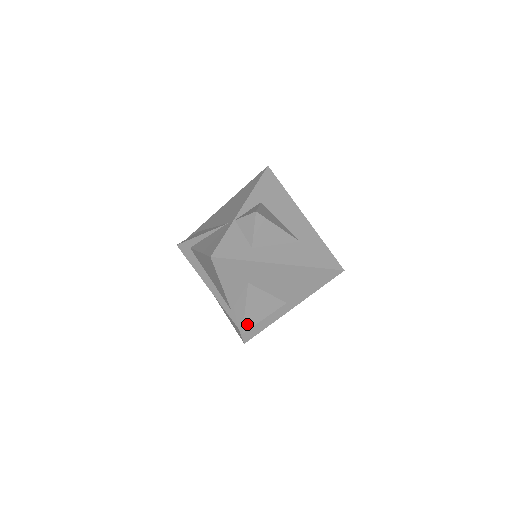
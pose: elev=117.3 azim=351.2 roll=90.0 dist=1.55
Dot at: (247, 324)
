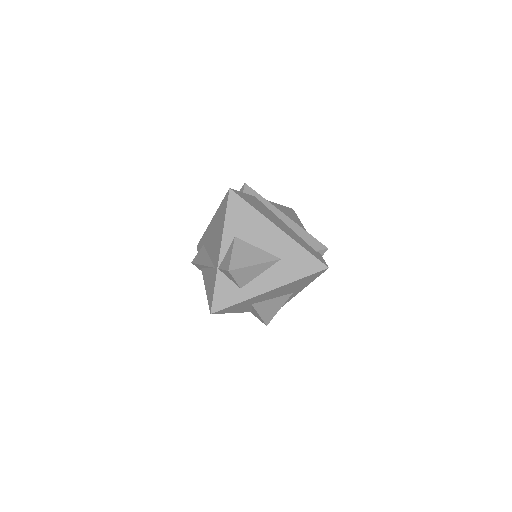
Dot at: (267, 320)
